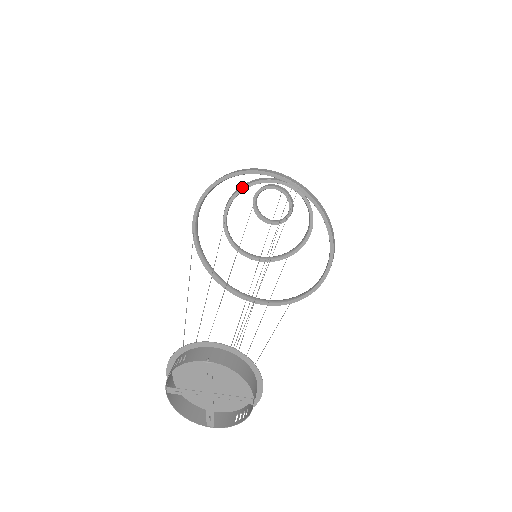
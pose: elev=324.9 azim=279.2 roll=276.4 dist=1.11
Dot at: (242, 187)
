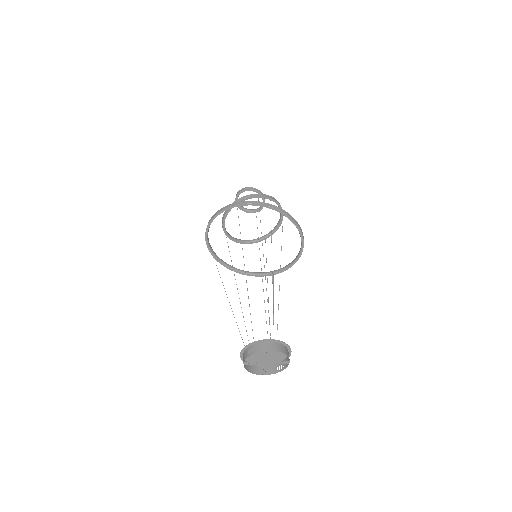
Dot at: occluded
